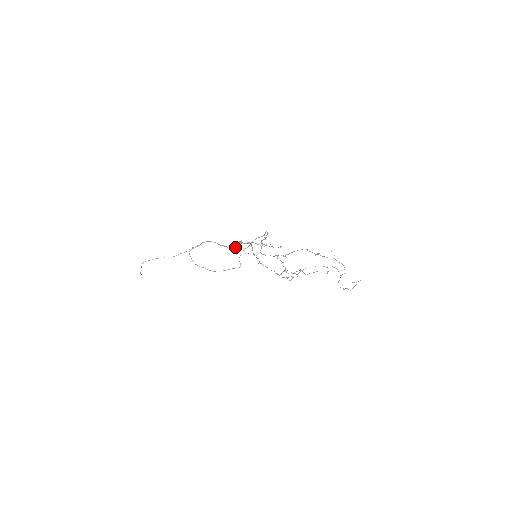
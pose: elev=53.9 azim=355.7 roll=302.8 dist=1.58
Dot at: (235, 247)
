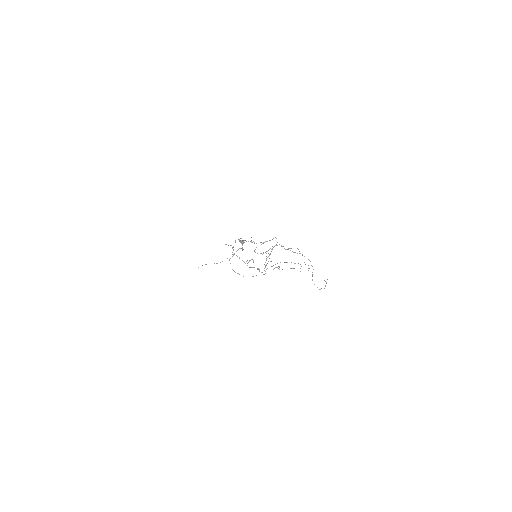
Dot at: (242, 248)
